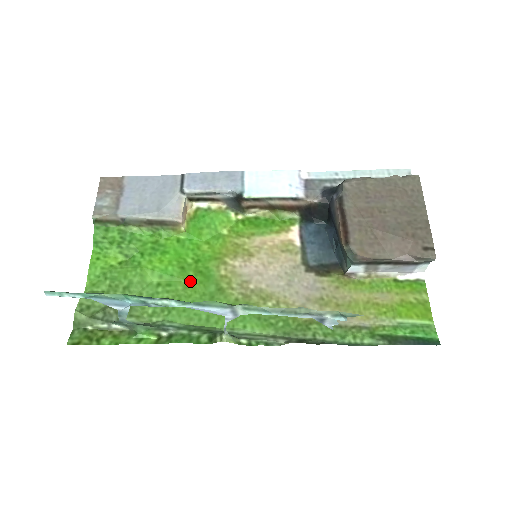
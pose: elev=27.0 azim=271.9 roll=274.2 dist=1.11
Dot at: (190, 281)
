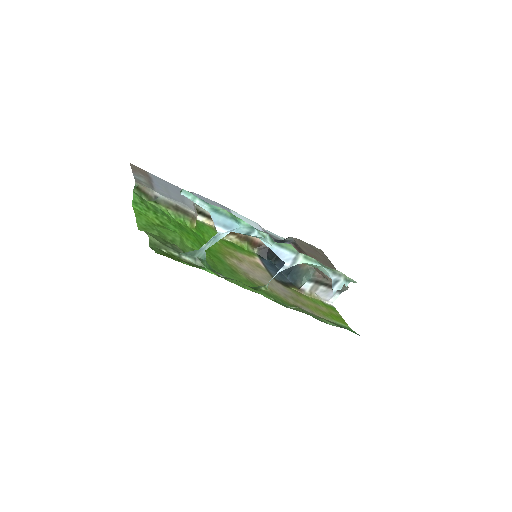
Dot at: (211, 258)
